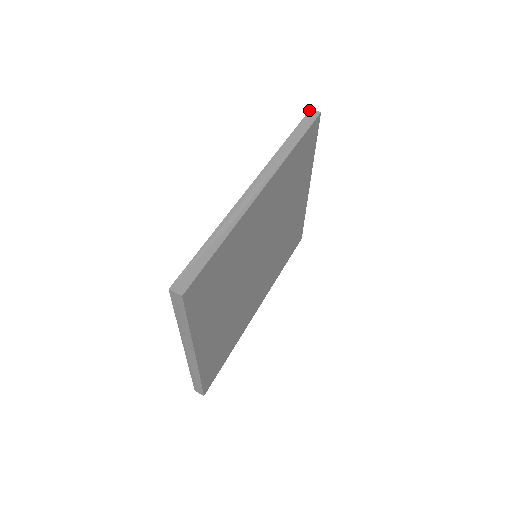
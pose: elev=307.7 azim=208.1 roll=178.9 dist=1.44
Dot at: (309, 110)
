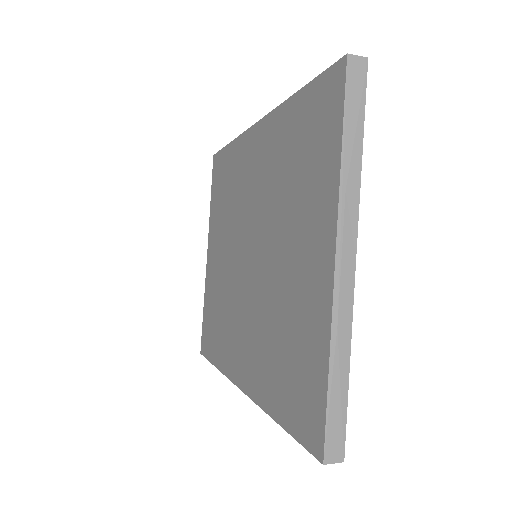
Dot at: (214, 154)
